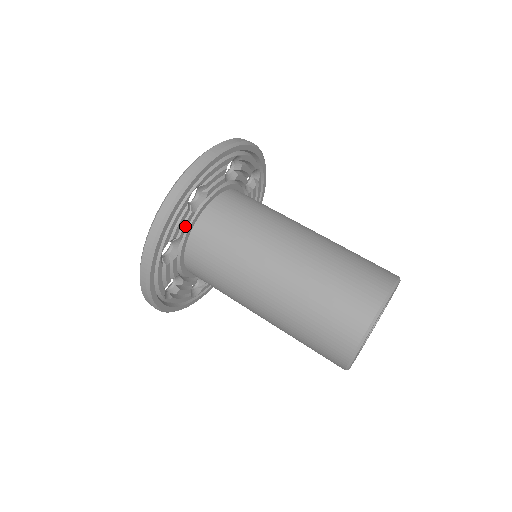
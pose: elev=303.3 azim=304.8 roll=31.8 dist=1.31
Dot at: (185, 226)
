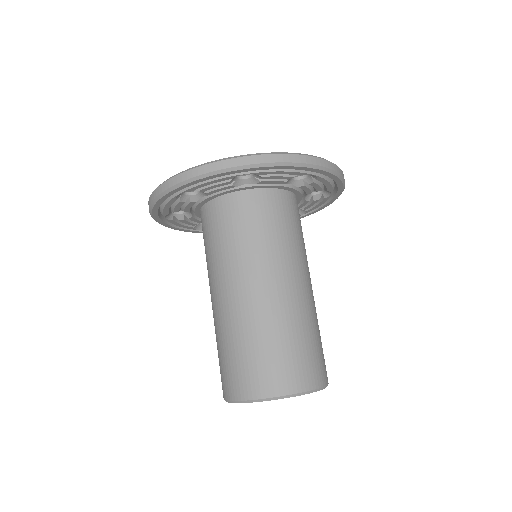
Dot at: (272, 181)
